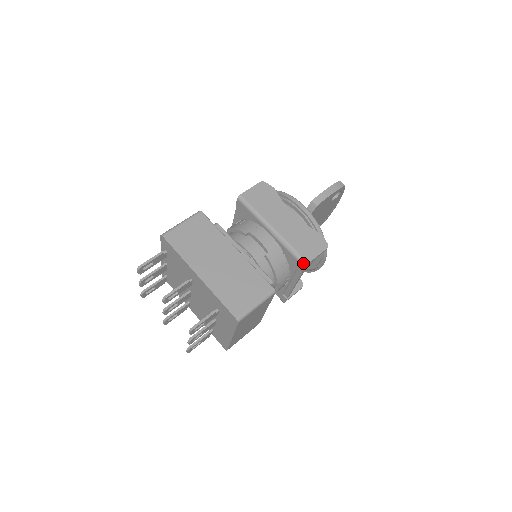
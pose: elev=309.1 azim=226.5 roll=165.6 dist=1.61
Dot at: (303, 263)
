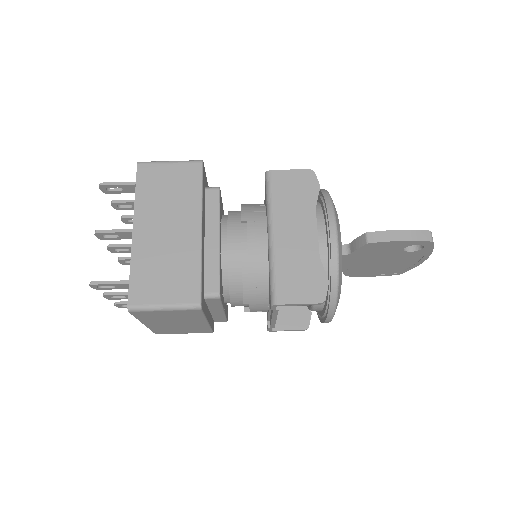
Dot at: (272, 299)
